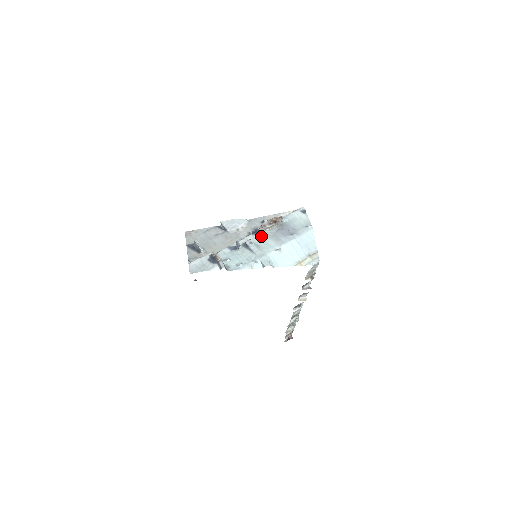
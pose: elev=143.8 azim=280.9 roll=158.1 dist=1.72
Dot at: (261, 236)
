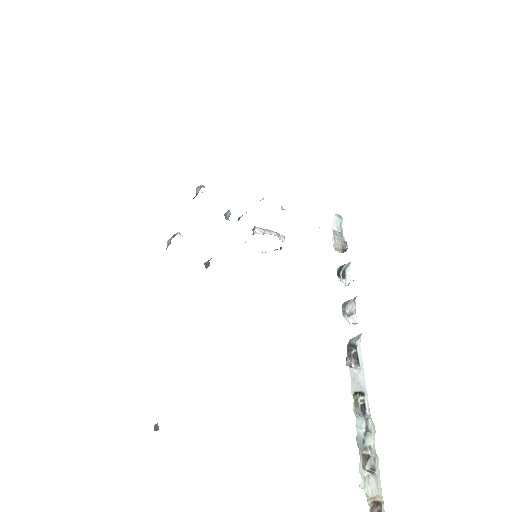
Dot at: (258, 231)
